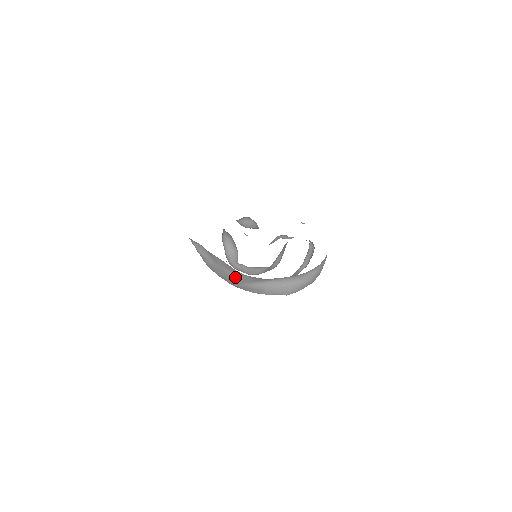
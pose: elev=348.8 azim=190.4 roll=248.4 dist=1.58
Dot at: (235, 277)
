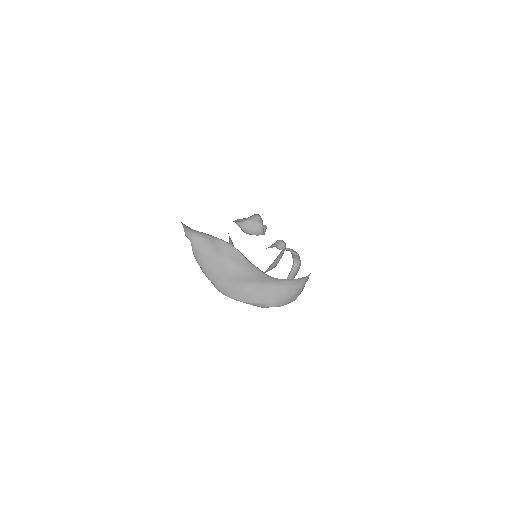
Dot at: (235, 271)
